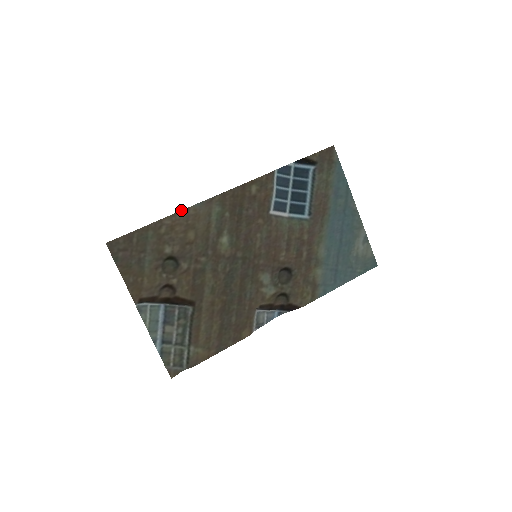
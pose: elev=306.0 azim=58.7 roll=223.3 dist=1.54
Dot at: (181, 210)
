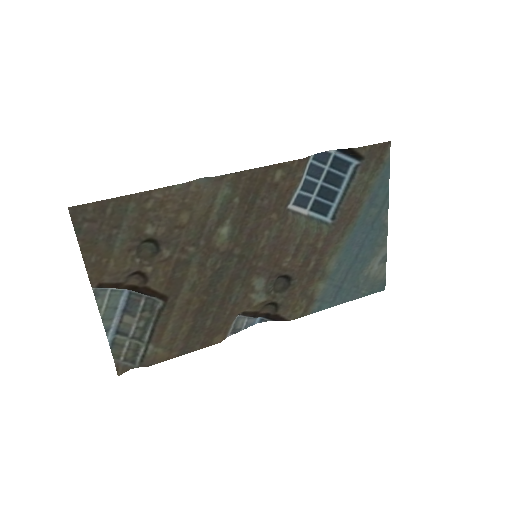
Dot at: occluded
